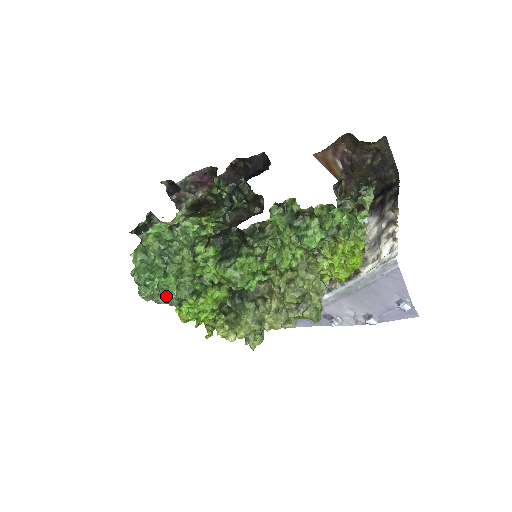
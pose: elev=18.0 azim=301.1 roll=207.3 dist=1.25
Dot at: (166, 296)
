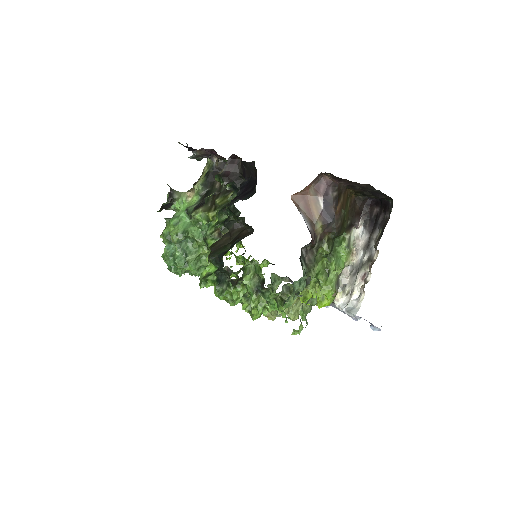
Dot at: occluded
